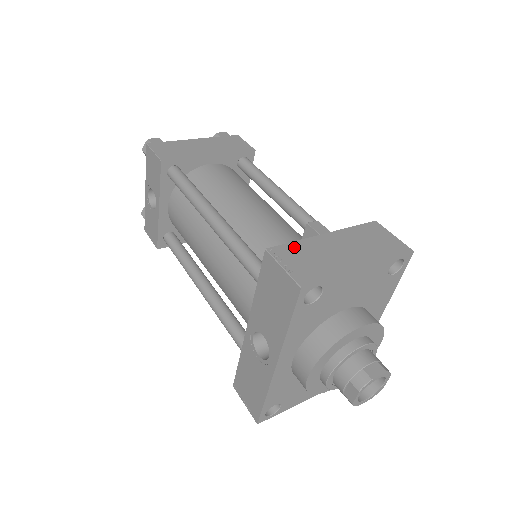
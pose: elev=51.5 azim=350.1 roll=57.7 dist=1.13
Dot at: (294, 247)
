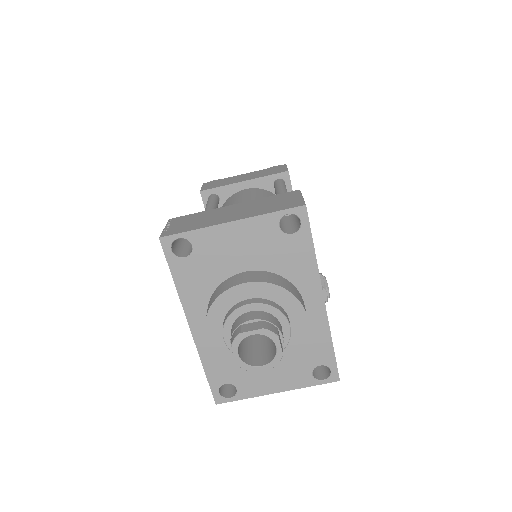
Dot at: (192, 216)
